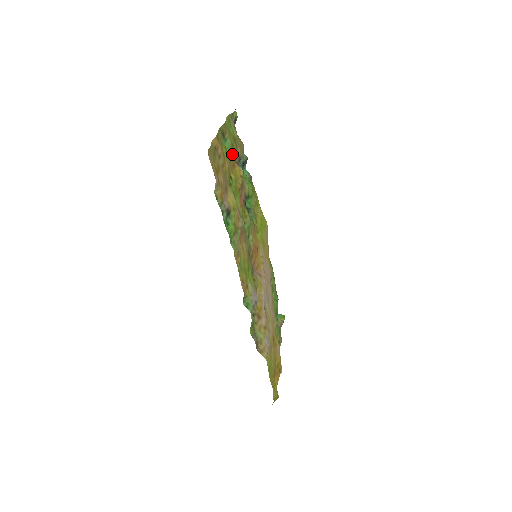
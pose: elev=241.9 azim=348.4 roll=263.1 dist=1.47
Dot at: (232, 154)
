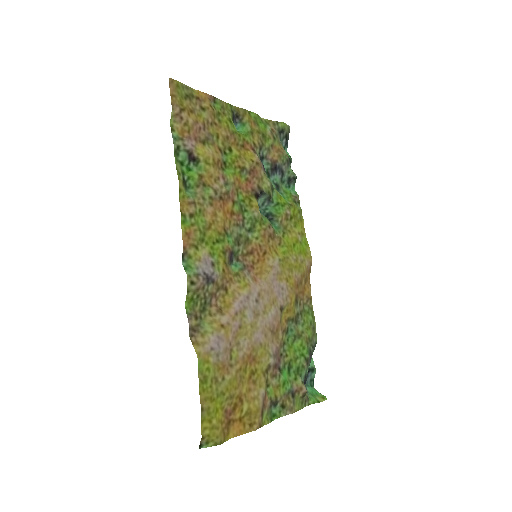
Dot at: (248, 138)
